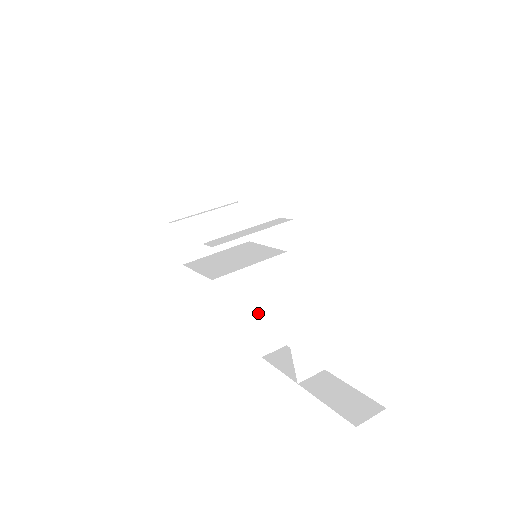
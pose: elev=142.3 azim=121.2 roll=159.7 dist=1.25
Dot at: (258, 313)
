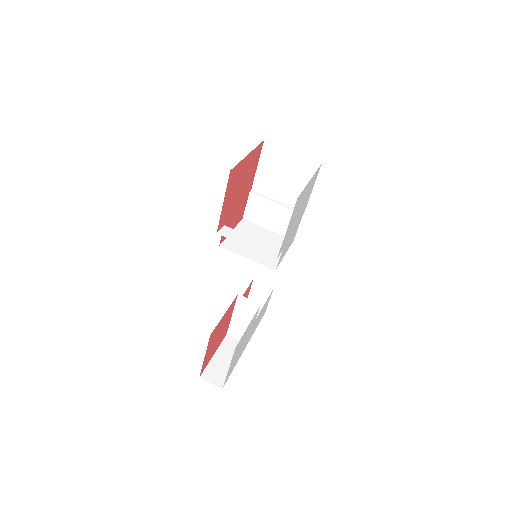
Dot at: (258, 282)
